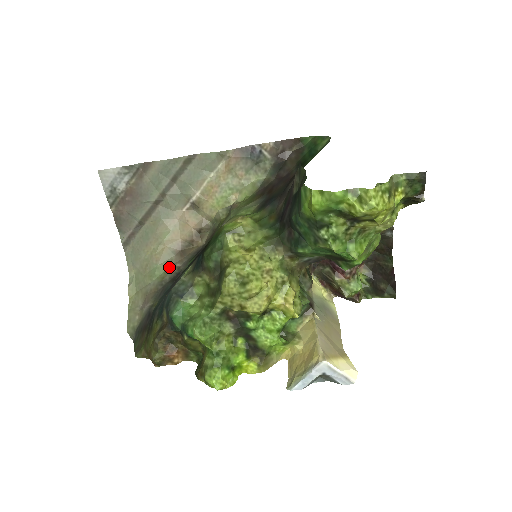
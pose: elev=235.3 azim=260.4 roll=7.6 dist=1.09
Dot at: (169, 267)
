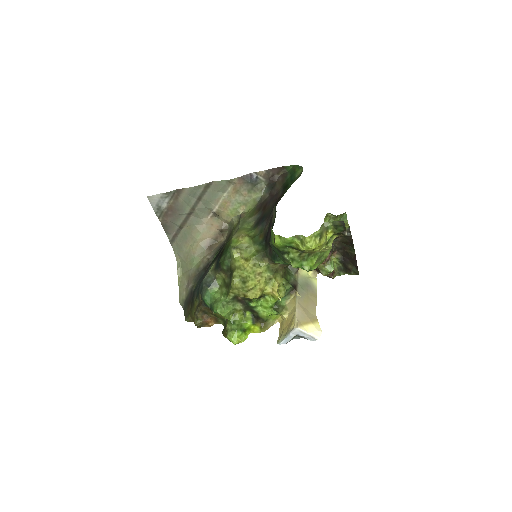
Dot at: (202, 258)
